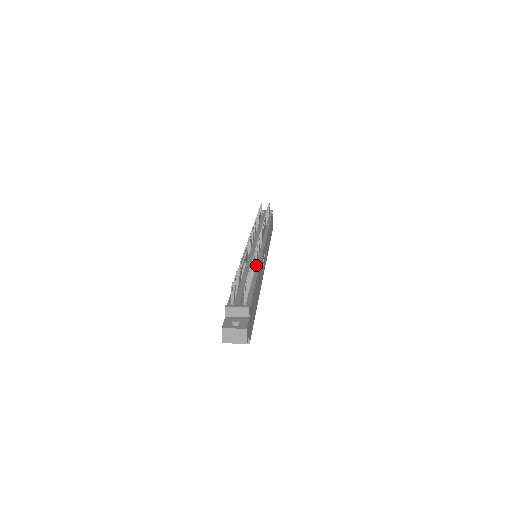
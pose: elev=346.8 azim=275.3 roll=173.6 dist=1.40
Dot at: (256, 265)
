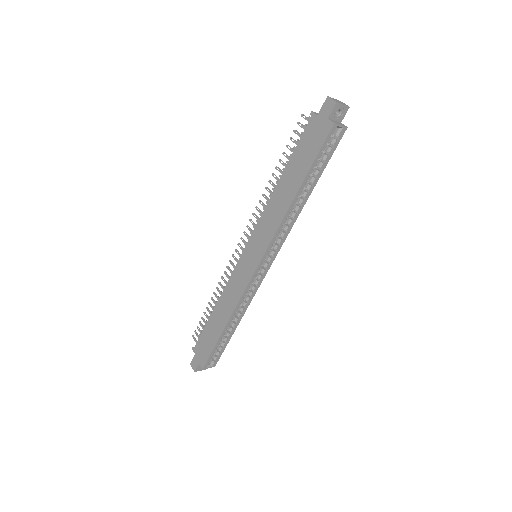
Dot at: occluded
